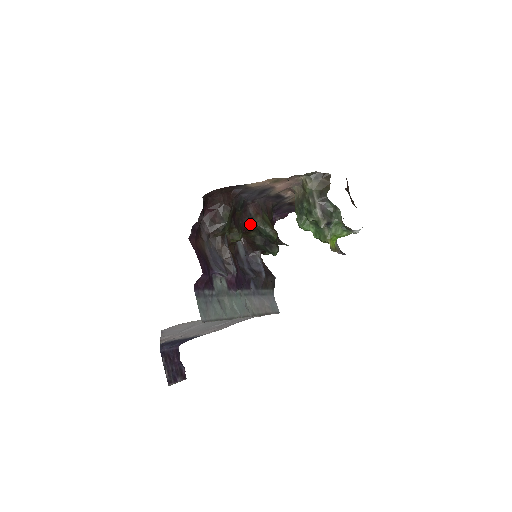
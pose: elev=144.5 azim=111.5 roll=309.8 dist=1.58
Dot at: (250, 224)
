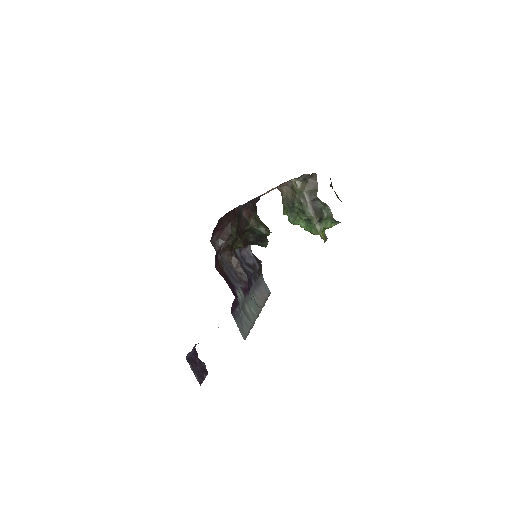
Dot at: (245, 227)
